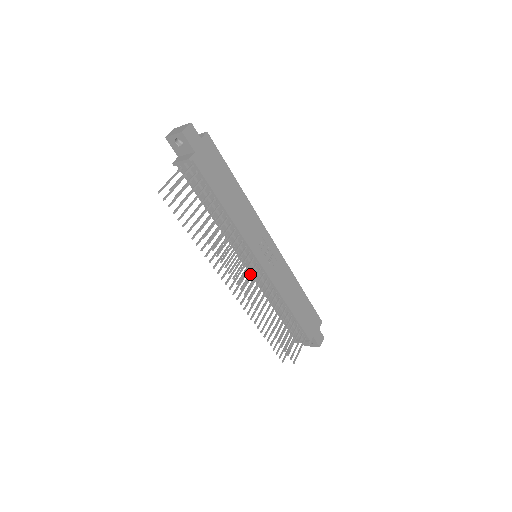
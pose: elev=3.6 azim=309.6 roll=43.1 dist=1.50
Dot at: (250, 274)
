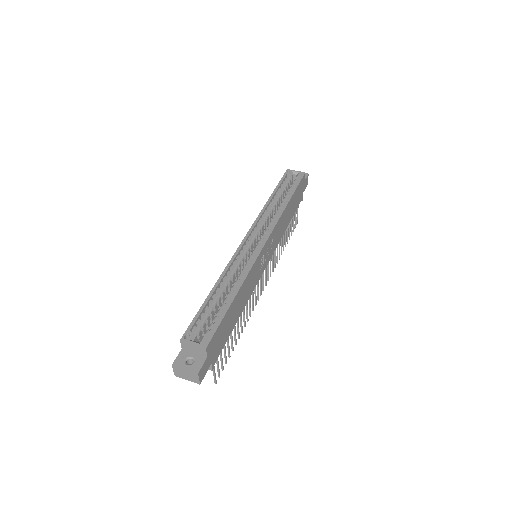
Dot at: (263, 277)
